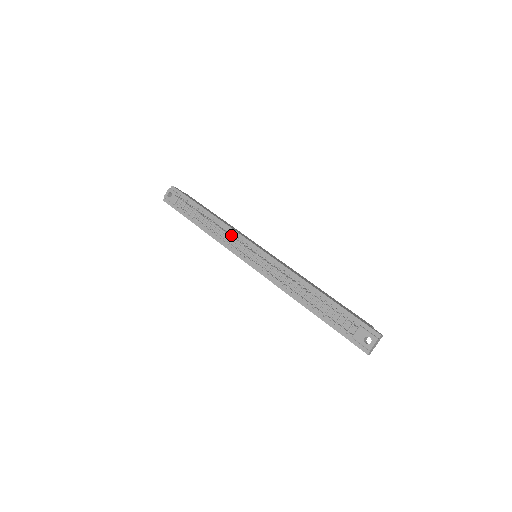
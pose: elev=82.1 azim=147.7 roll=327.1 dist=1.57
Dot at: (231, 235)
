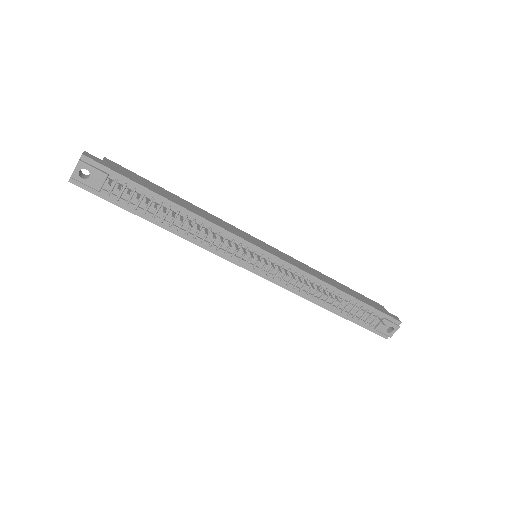
Dot at: (222, 238)
